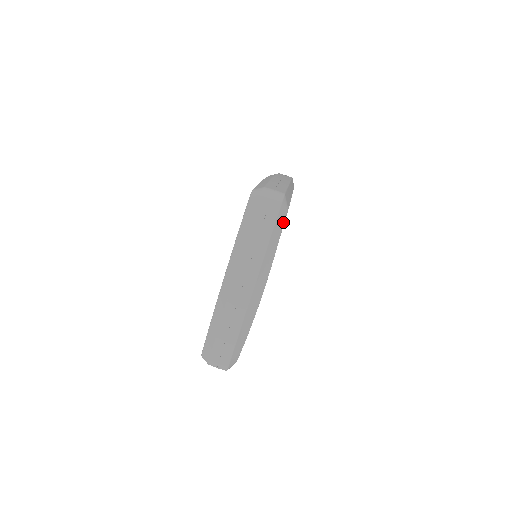
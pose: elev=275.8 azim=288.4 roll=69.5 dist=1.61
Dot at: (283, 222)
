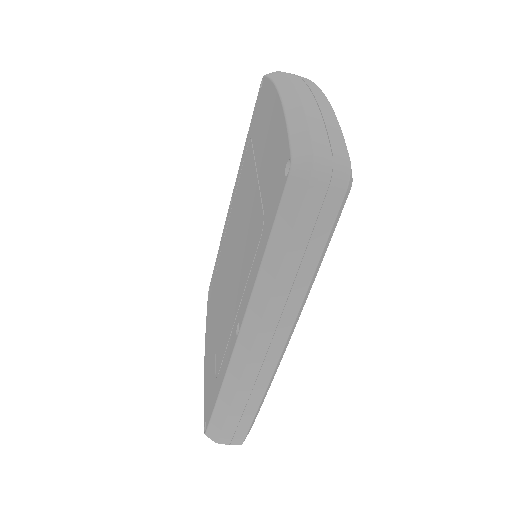
Dot at: occluded
